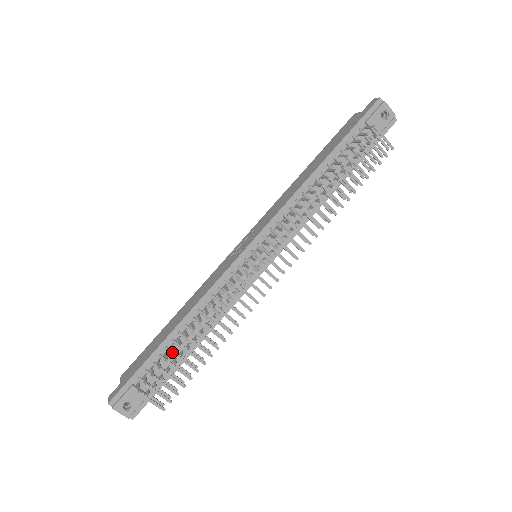
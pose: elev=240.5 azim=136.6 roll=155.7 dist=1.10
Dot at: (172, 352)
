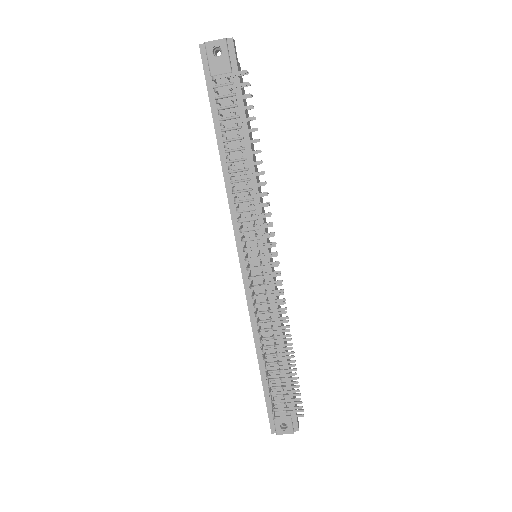
Dot at: (266, 376)
